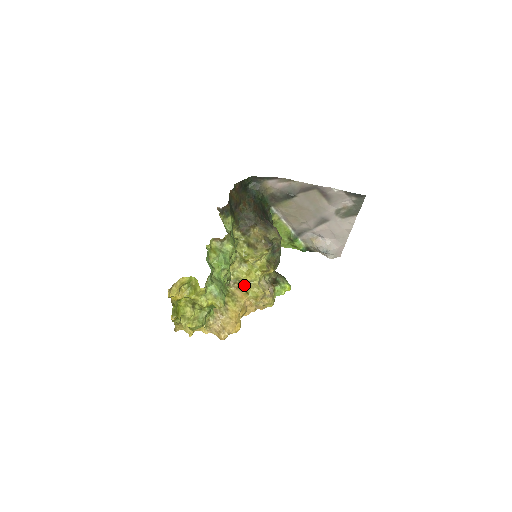
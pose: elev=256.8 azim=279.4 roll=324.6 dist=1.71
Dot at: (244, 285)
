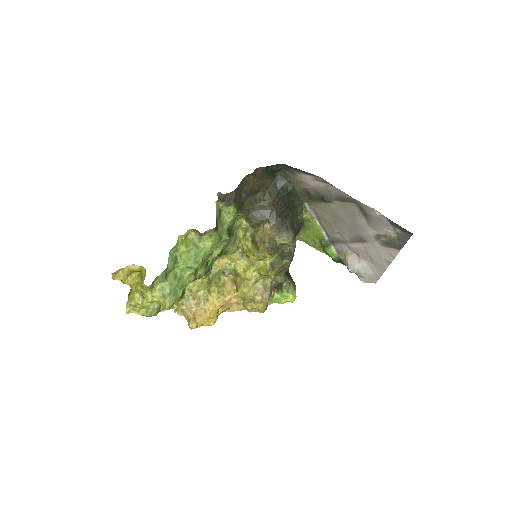
Dot at: (239, 280)
